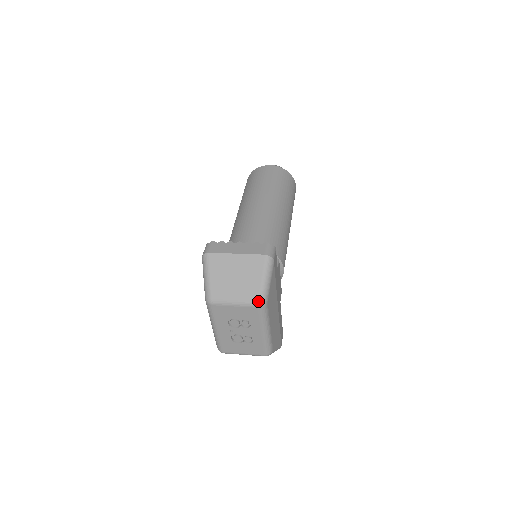
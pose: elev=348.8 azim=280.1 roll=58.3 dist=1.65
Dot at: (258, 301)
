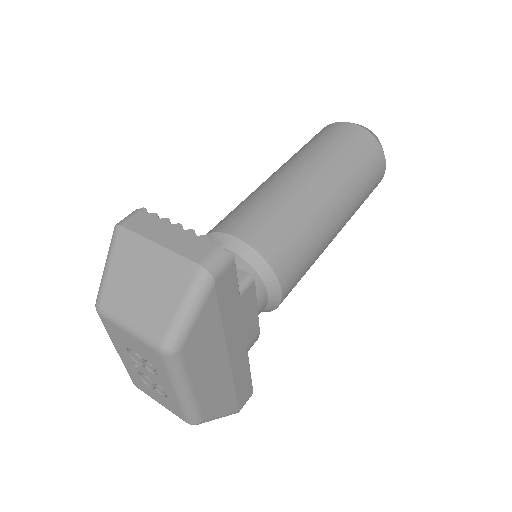
Dot at: (160, 343)
